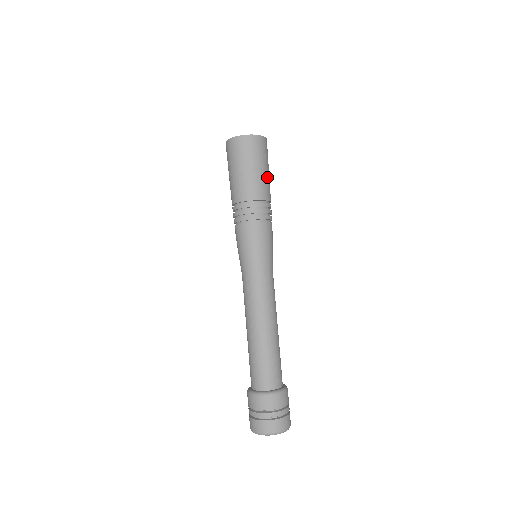
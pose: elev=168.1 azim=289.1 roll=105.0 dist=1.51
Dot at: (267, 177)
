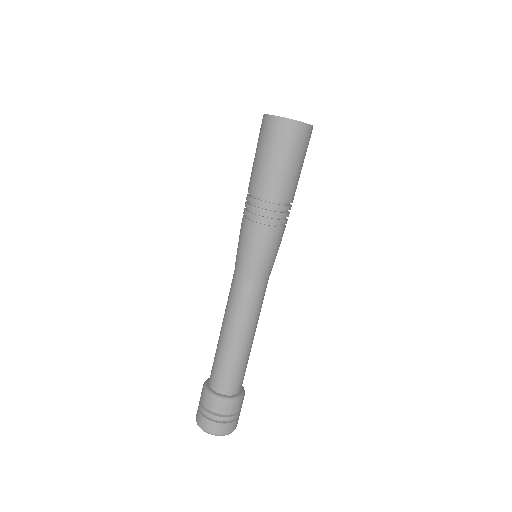
Dot at: (298, 175)
